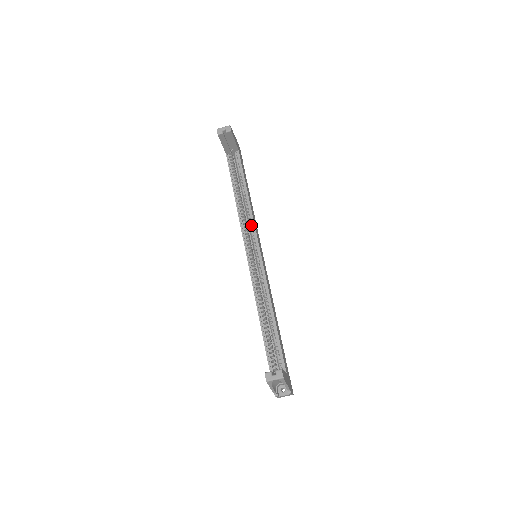
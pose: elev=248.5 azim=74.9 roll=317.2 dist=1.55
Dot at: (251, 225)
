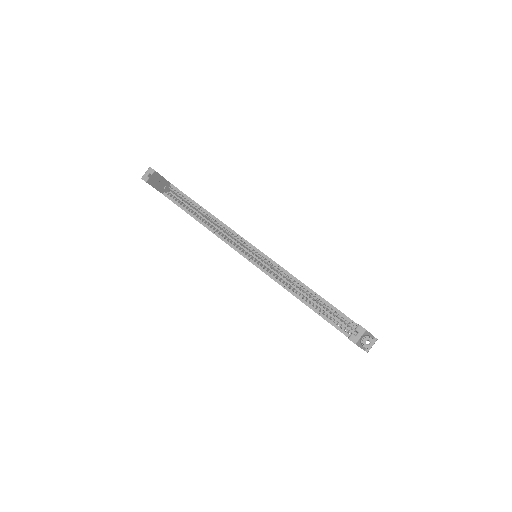
Dot at: (232, 234)
